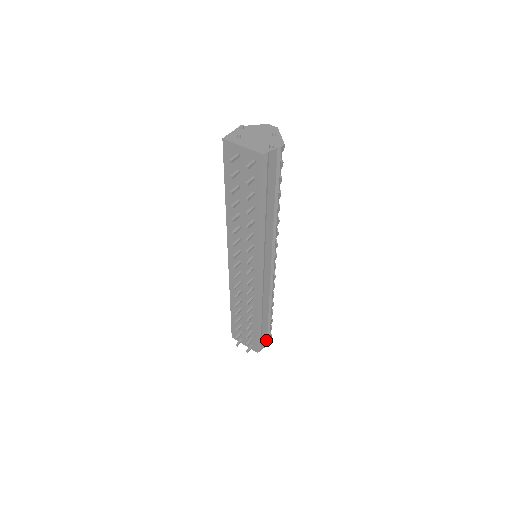
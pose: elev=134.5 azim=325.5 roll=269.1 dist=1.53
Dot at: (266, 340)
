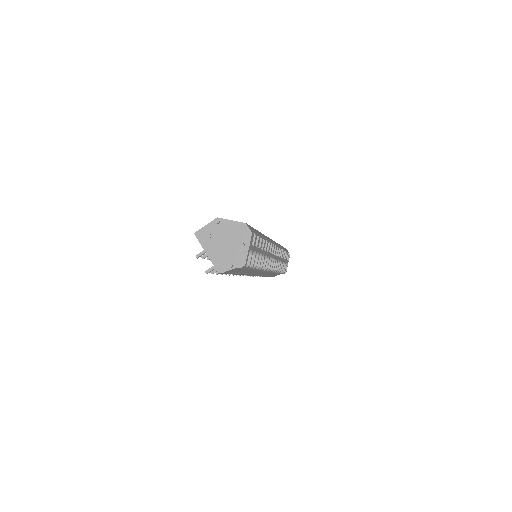
Dot at: occluded
